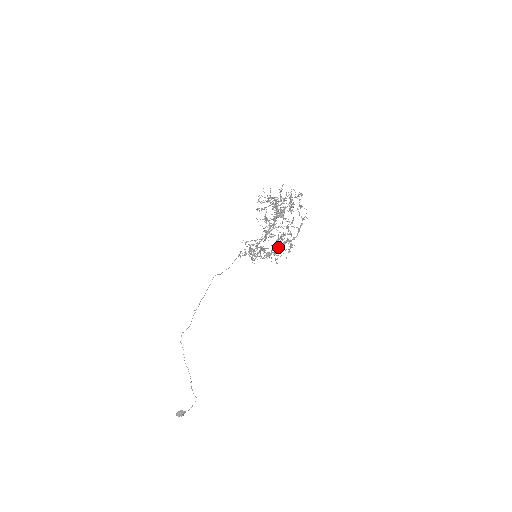
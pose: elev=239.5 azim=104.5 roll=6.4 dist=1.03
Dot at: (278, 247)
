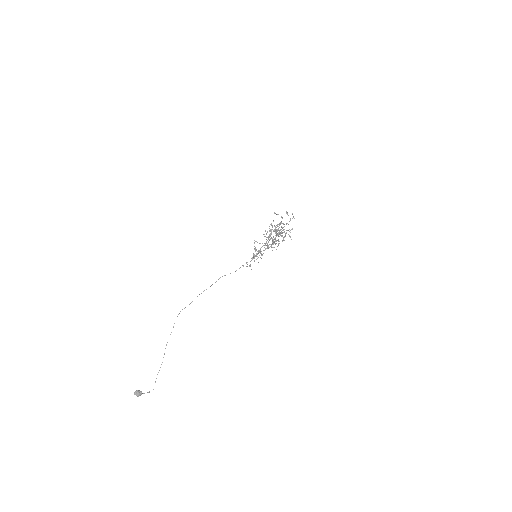
Dot at: (278, 224)
